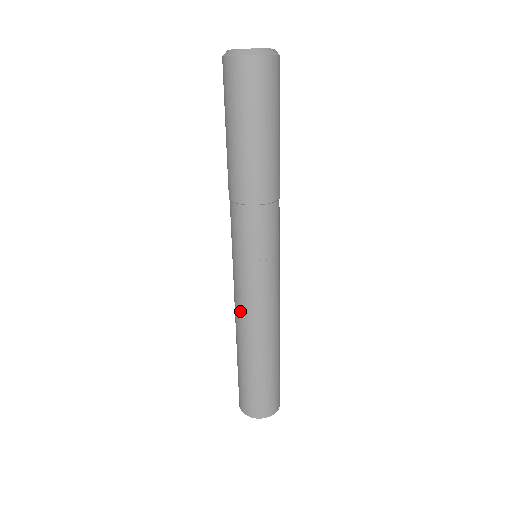
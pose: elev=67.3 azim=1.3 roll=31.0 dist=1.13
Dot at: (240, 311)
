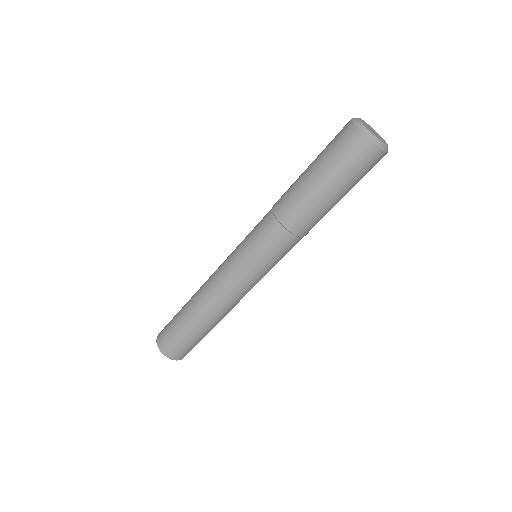
Dot at: (213, 277)
